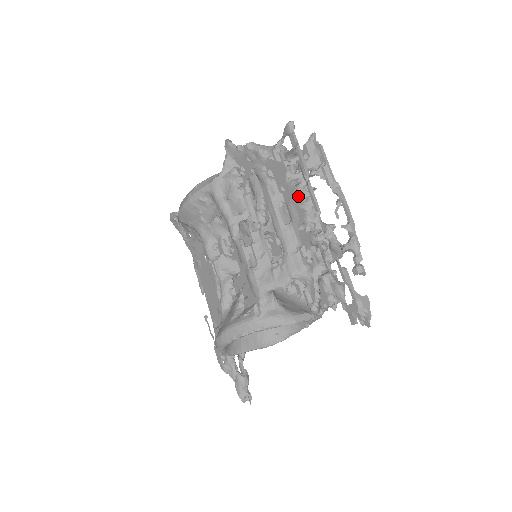
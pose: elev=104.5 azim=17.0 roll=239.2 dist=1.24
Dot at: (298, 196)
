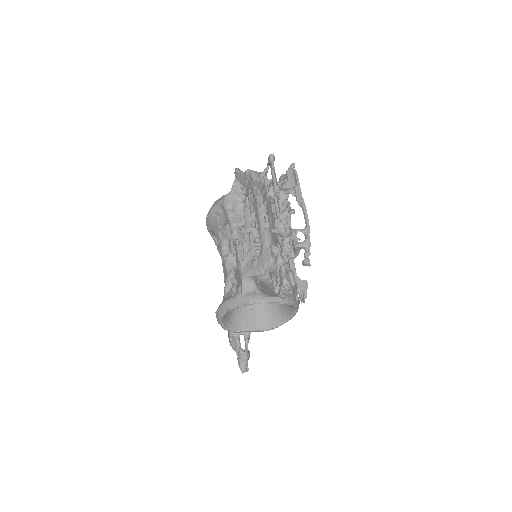
Dot at: (273, 208)
